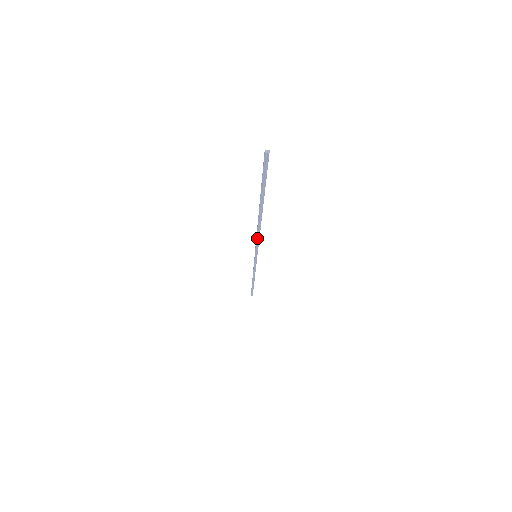
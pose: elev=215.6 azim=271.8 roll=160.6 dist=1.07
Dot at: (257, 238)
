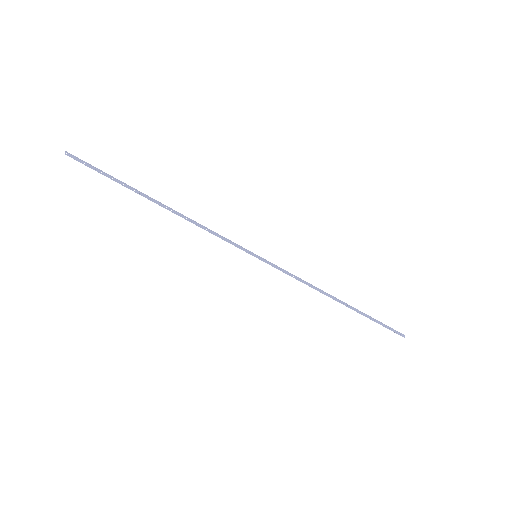
Dot at: occluded
